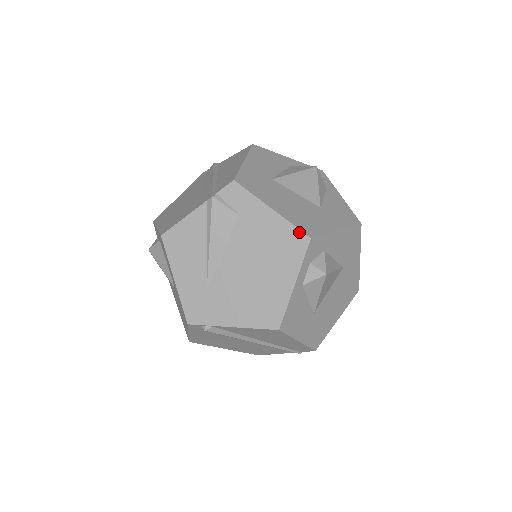
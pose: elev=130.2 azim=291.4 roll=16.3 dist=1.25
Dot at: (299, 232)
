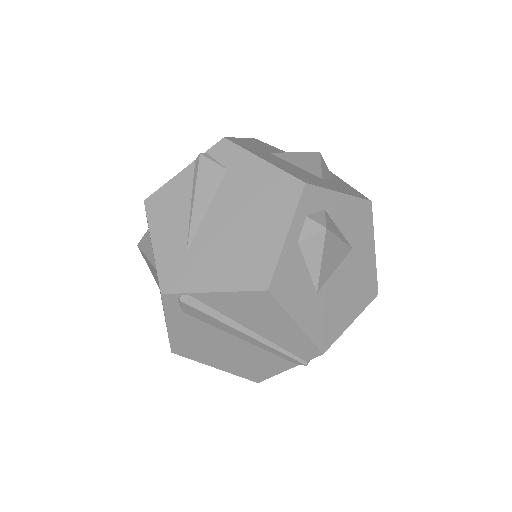
Dot at: (292, 178)
